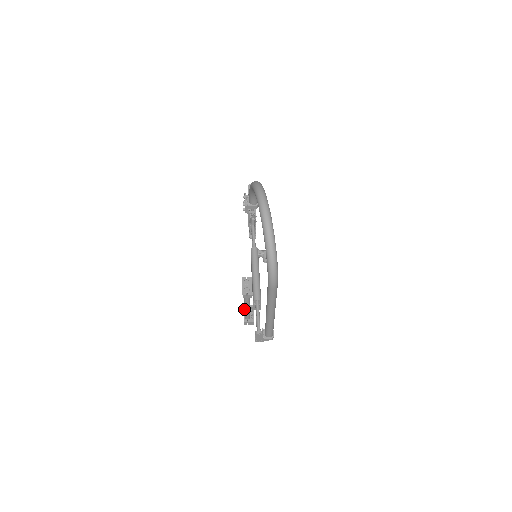
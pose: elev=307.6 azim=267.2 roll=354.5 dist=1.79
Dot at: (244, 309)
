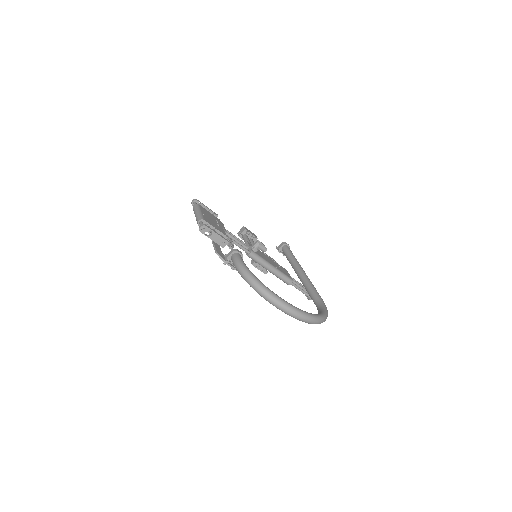
Dot at: (242, 239)
